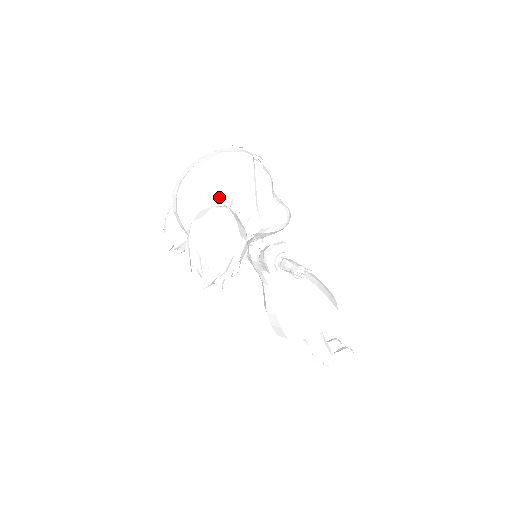
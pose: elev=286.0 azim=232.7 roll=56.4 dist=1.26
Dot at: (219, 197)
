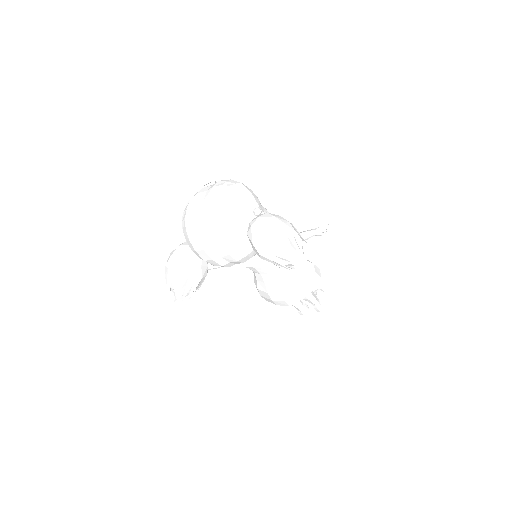
Dot at: (250, 212)
